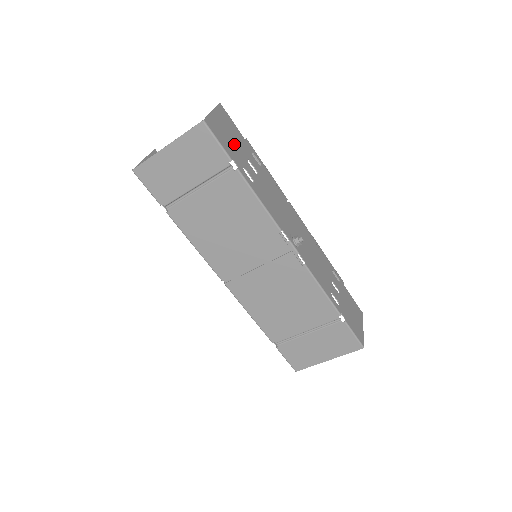
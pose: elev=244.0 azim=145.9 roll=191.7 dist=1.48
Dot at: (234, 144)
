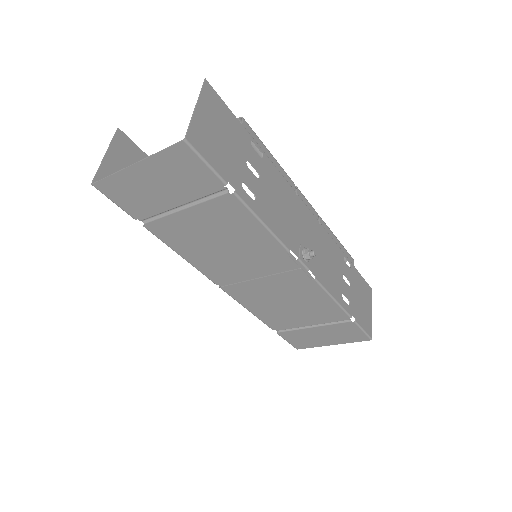
Dot at: (228, 148)
